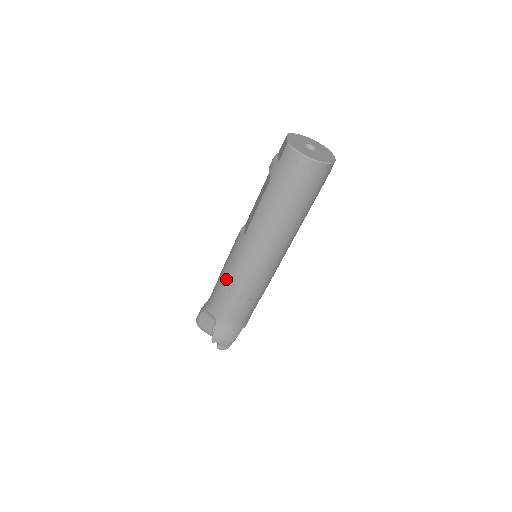
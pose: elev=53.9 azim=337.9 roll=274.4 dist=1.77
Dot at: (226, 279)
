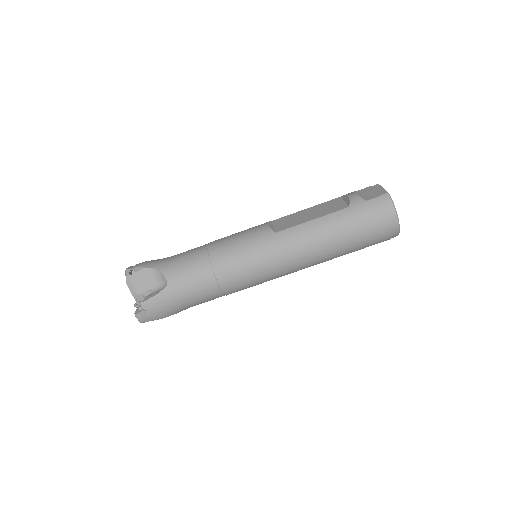
Dot at: (219, 256)
